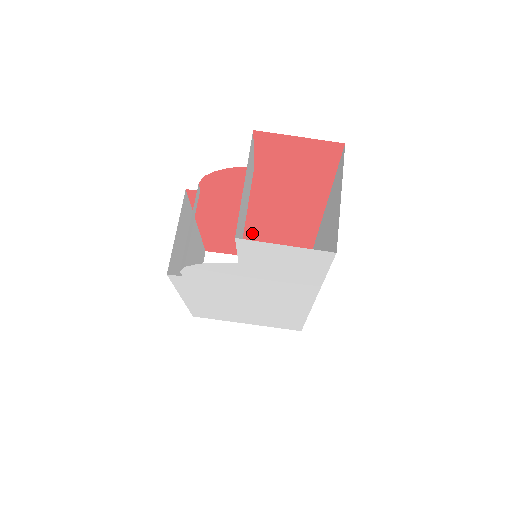
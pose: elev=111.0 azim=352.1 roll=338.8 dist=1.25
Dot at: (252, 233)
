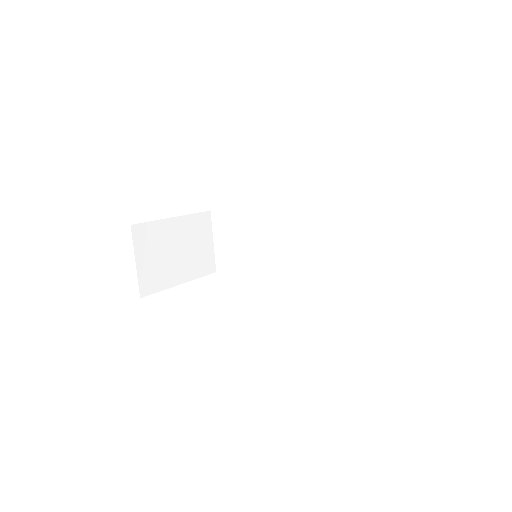
Dot at: occluded
